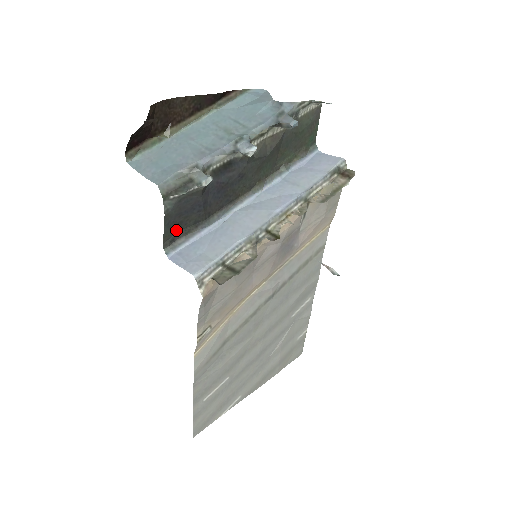
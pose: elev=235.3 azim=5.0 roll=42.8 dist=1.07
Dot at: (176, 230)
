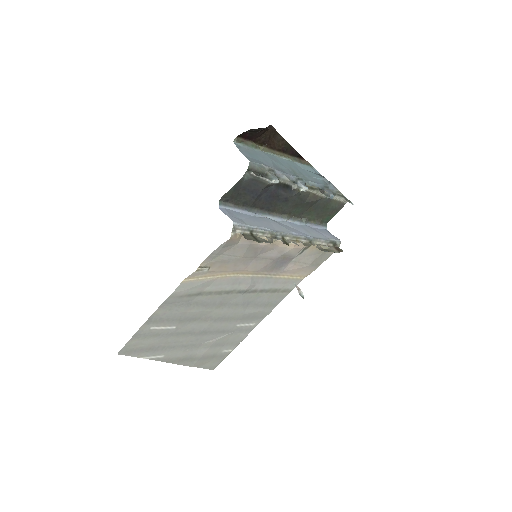
Dot at: (234, 196)
